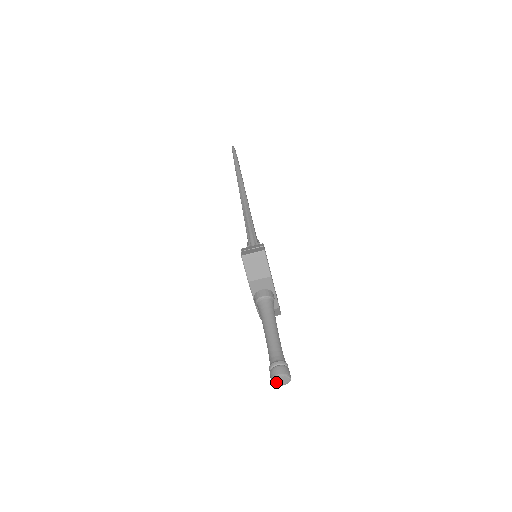
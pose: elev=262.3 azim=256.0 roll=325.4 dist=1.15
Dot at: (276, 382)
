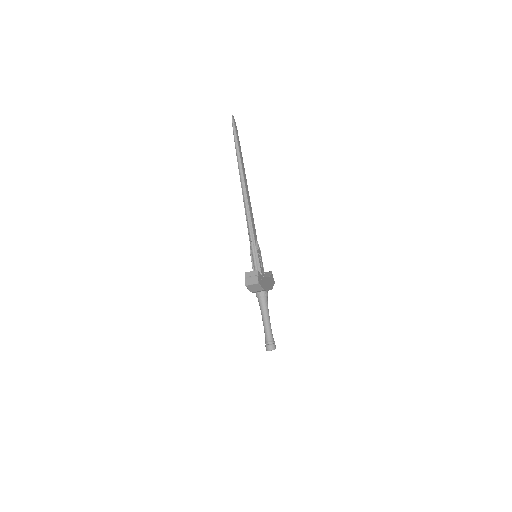
Dot at: occluded
